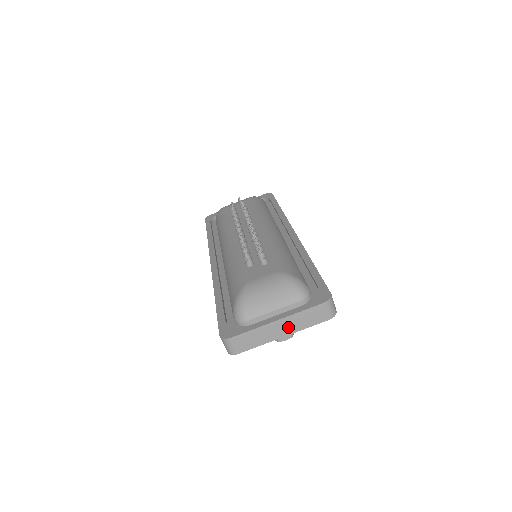
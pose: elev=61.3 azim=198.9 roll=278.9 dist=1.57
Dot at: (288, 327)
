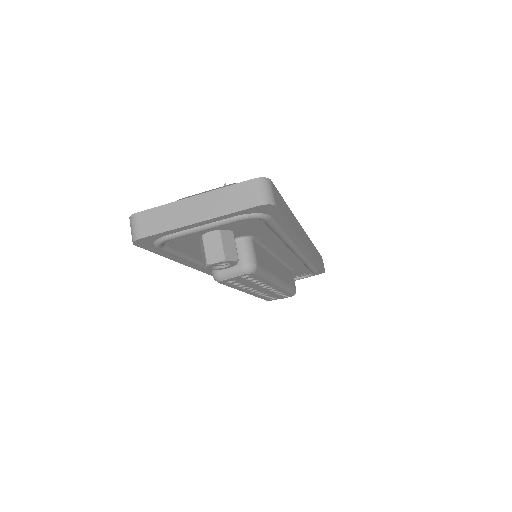
Dot at: (205, 209)
